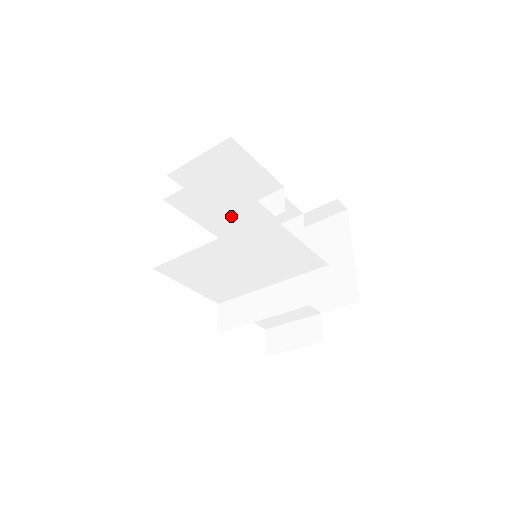
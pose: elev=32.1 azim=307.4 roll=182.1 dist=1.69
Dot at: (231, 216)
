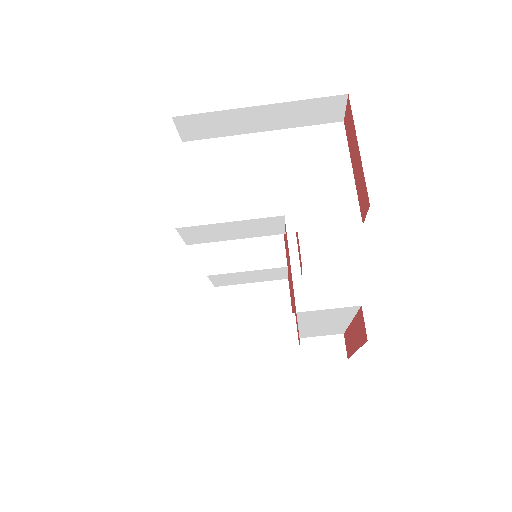
Dot at: (244, 243)
